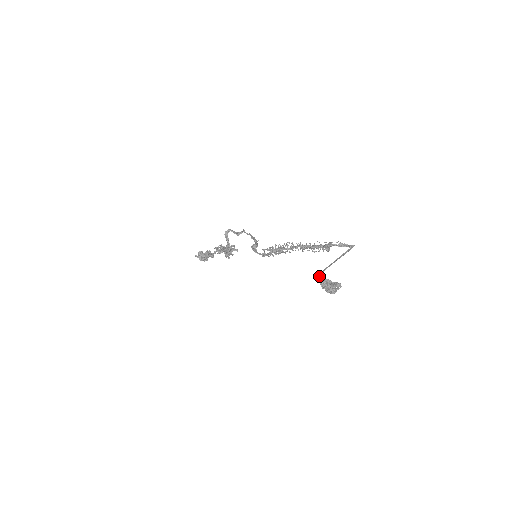
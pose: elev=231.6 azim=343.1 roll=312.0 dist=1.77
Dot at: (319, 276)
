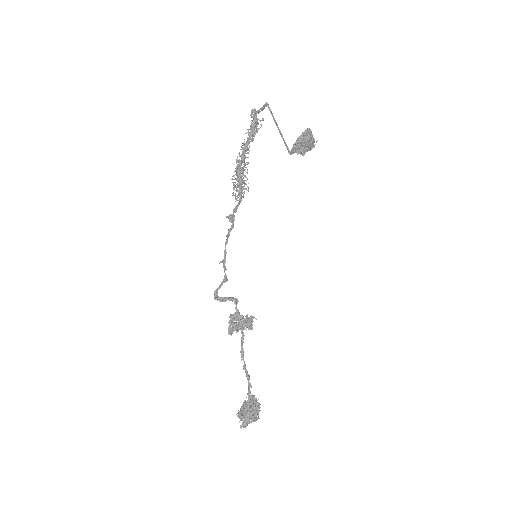
Dot at: occluded
